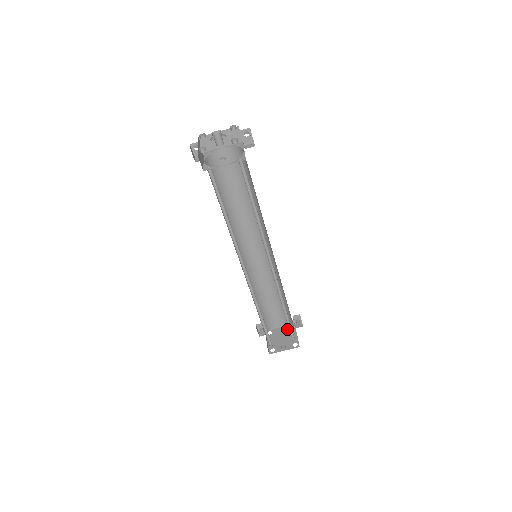
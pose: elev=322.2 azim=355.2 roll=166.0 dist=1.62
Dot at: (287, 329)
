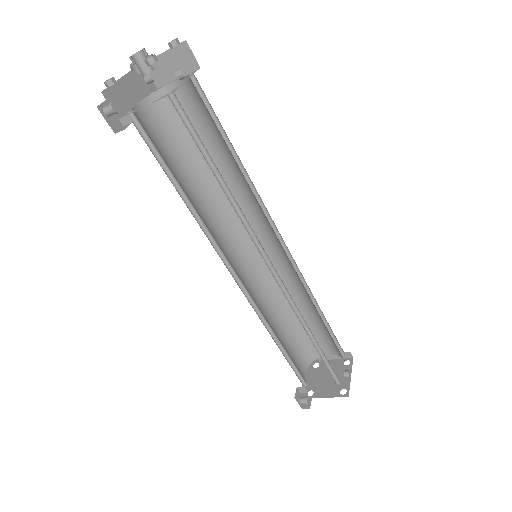
Dot at: (315, 371)
